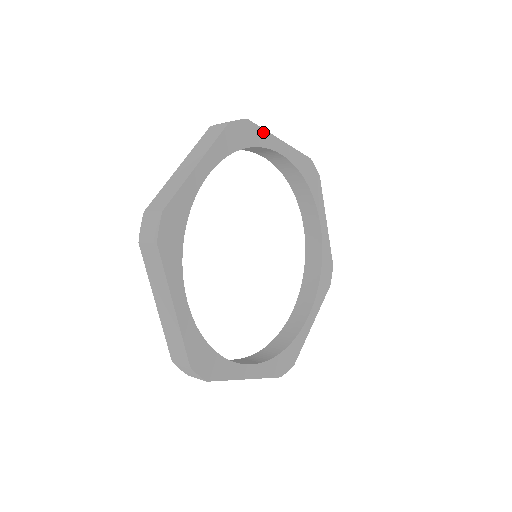
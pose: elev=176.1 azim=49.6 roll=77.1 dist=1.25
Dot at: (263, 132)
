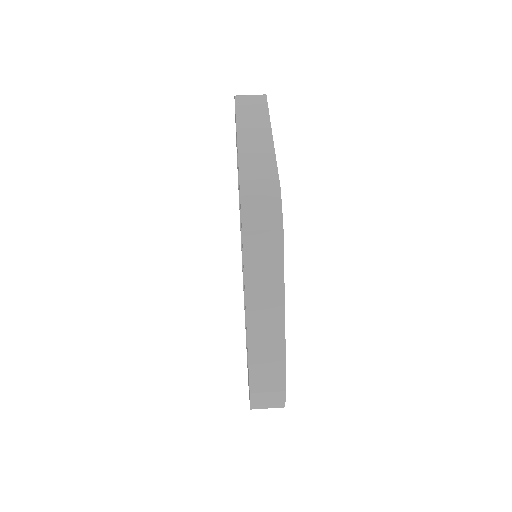
Dot at: (276, 166)
